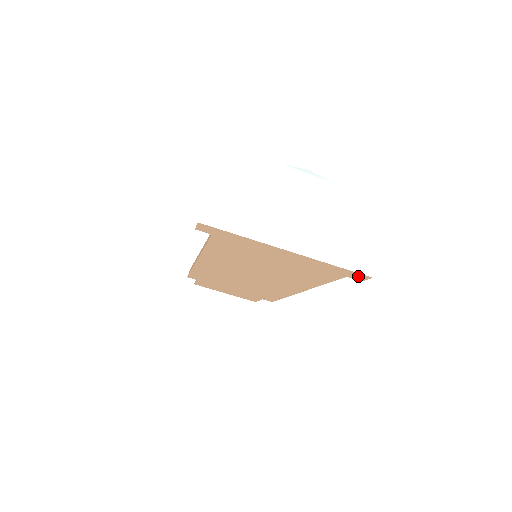
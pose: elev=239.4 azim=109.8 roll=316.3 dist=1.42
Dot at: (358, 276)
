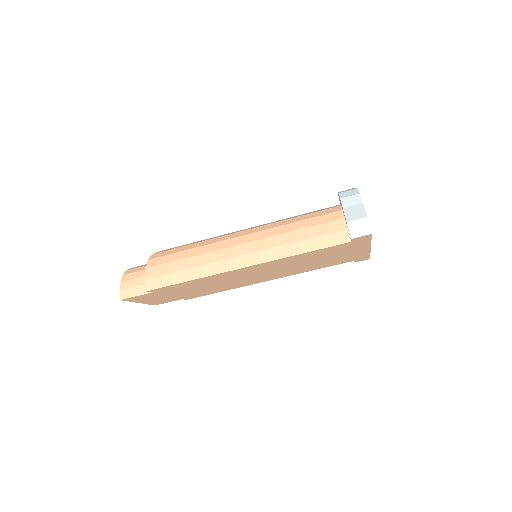
Dot at: (363, 259)
